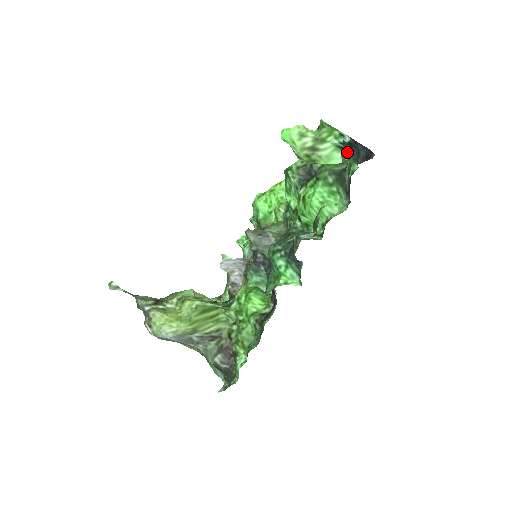
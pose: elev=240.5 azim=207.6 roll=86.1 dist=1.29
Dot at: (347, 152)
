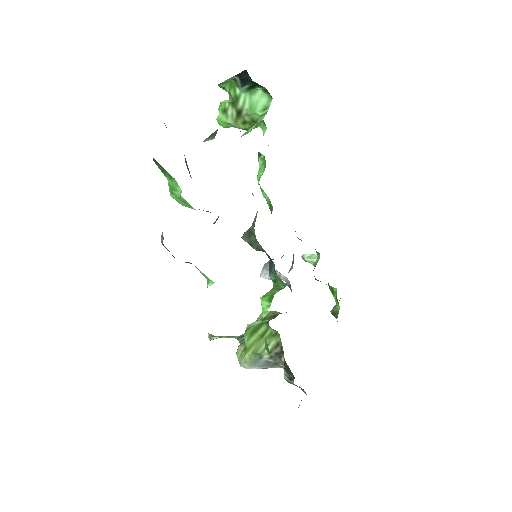
Dot at: occluded
